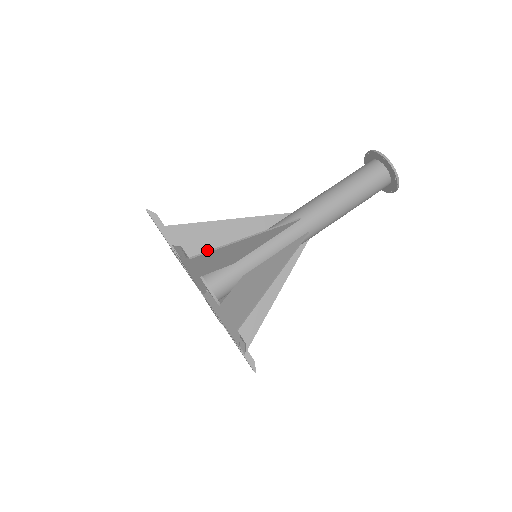
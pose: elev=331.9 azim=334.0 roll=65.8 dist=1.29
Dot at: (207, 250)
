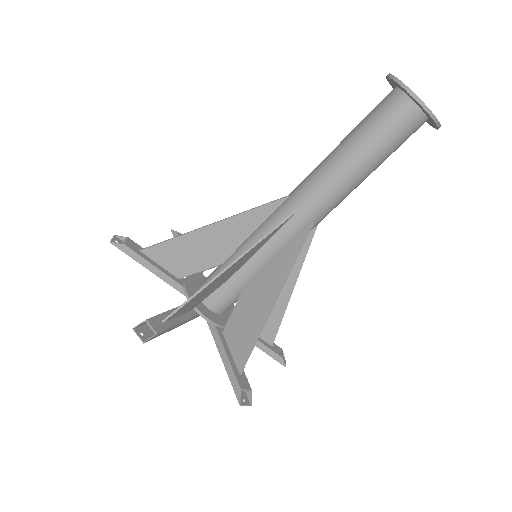
Dot at: occluded
